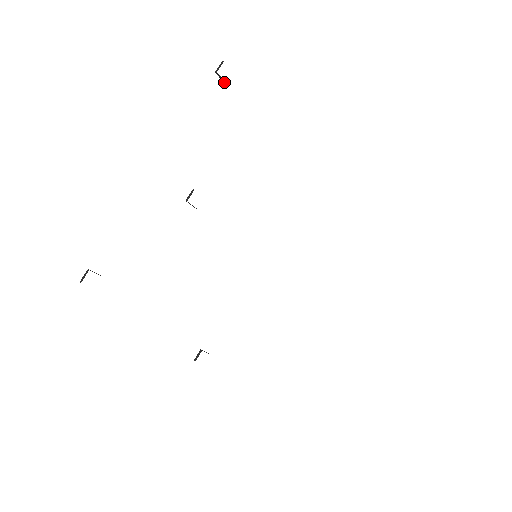
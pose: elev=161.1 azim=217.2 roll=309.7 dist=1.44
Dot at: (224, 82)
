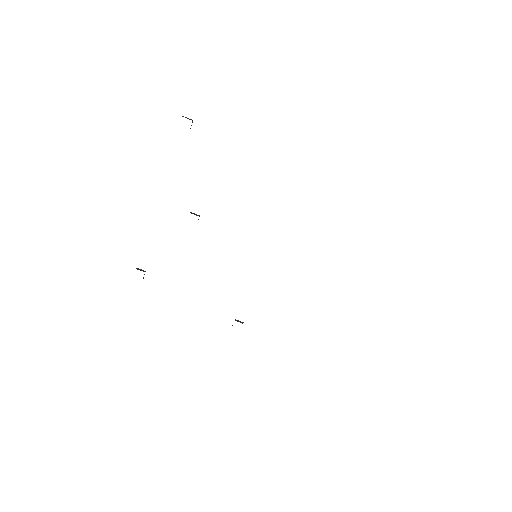
Dot at: occluded
